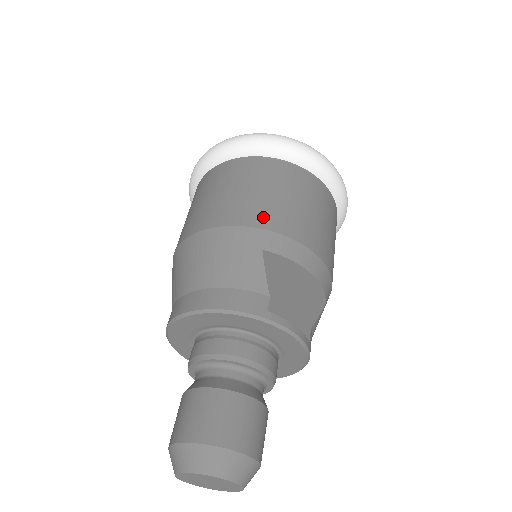
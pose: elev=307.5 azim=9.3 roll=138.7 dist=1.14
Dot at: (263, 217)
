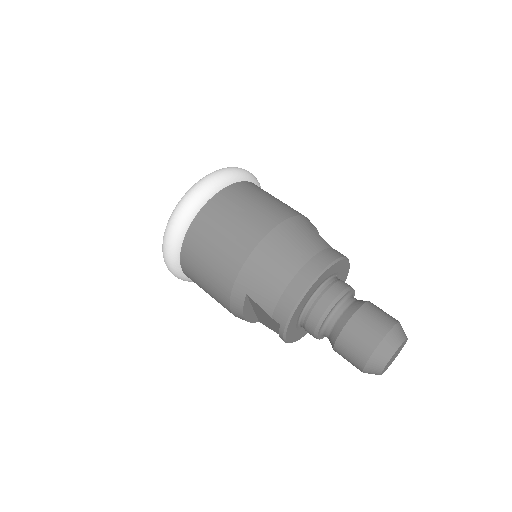
Dot at: (290, 210)
